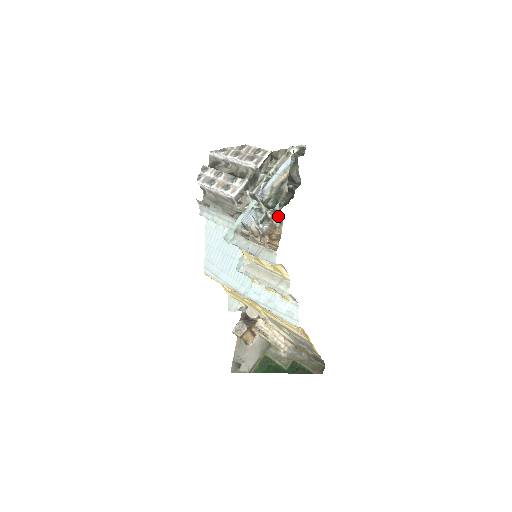
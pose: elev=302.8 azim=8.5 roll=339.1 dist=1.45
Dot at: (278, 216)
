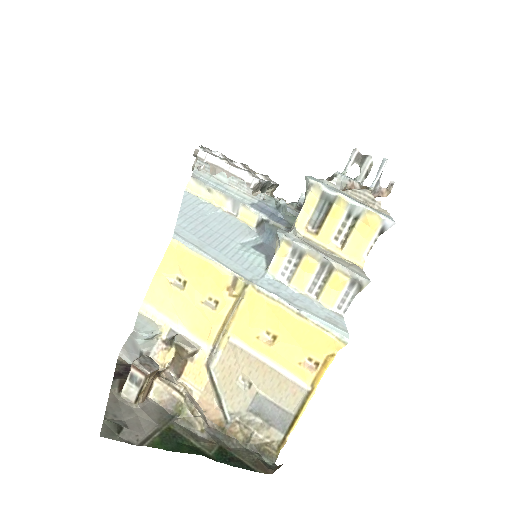
Dot at: occluded
